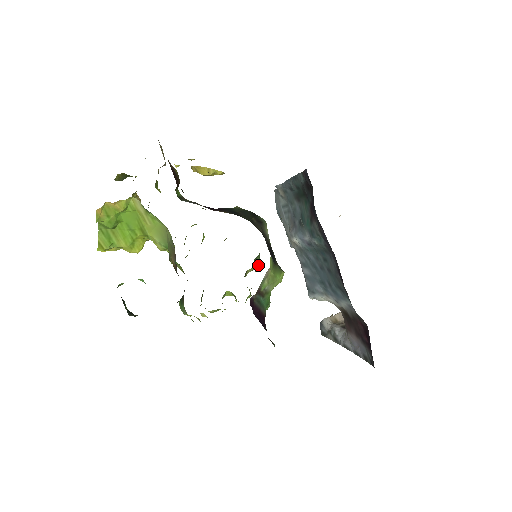
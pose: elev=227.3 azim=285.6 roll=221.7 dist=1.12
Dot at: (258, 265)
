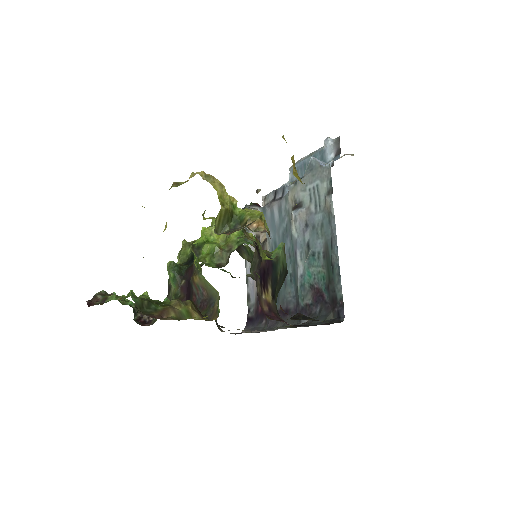
Dot at: occluded
